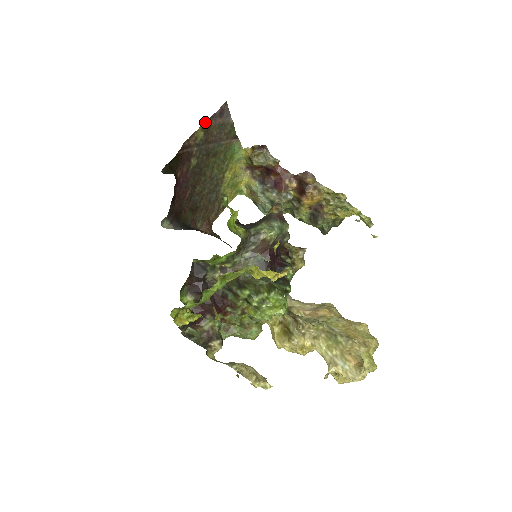
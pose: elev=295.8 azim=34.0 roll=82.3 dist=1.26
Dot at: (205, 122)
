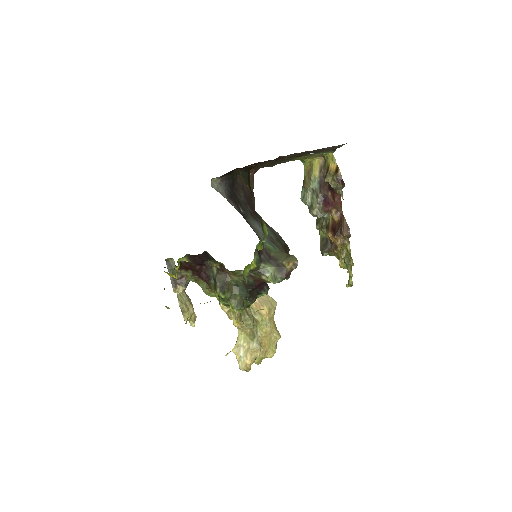
Dot at: occluded
